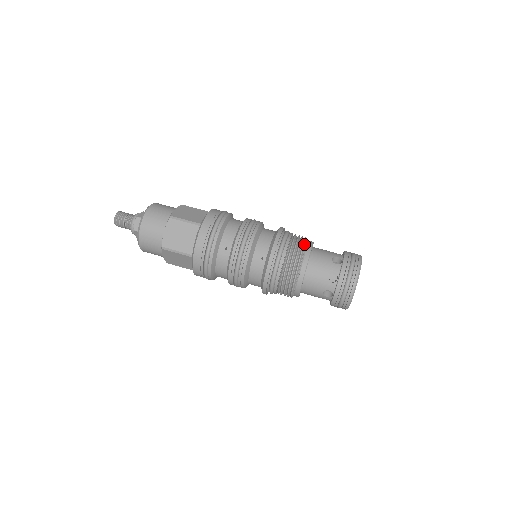
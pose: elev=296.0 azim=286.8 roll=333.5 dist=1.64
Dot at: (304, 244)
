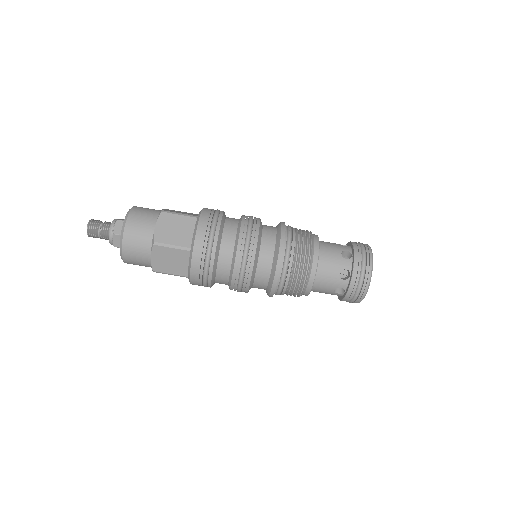
Dot at: (302, 290)
